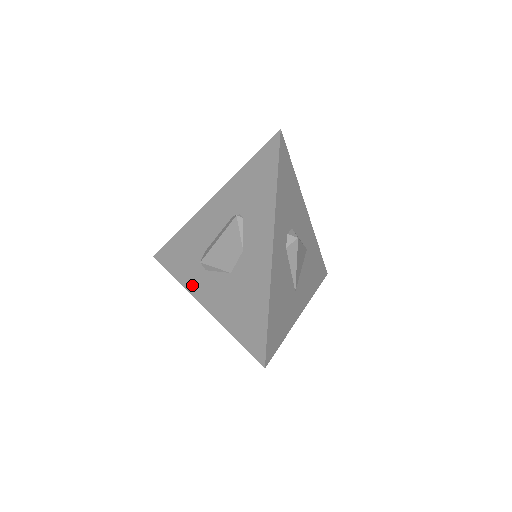
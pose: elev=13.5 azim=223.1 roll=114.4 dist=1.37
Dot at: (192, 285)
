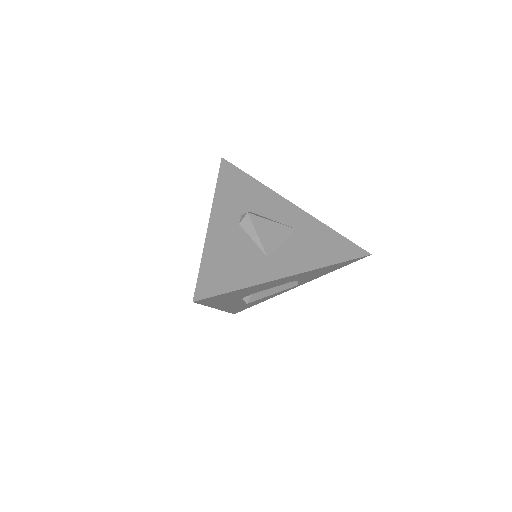
Dot at: occluded
